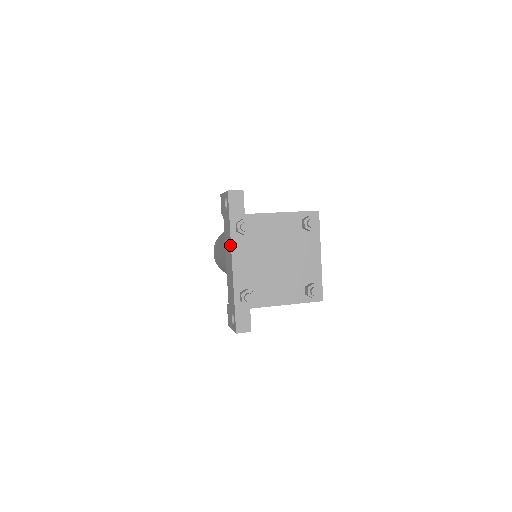
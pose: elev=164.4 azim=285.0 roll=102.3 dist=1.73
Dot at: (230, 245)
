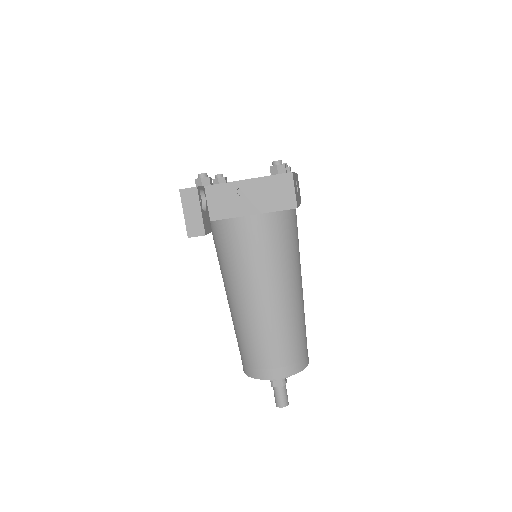
Dot at: occluded
